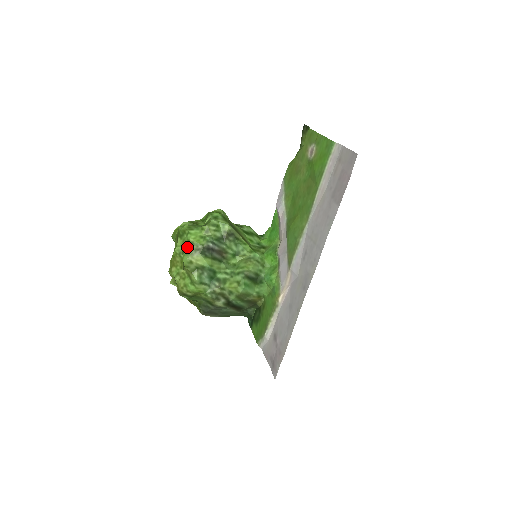
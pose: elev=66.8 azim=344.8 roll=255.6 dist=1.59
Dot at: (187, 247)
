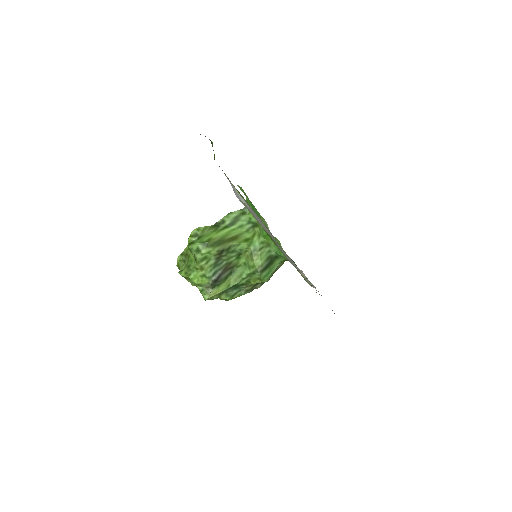
Dot at: (199, 289)
